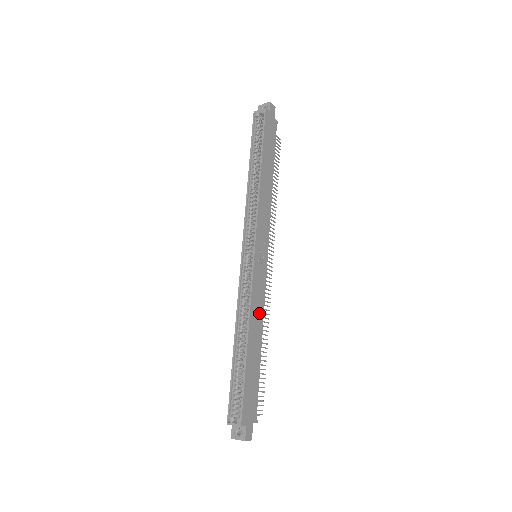
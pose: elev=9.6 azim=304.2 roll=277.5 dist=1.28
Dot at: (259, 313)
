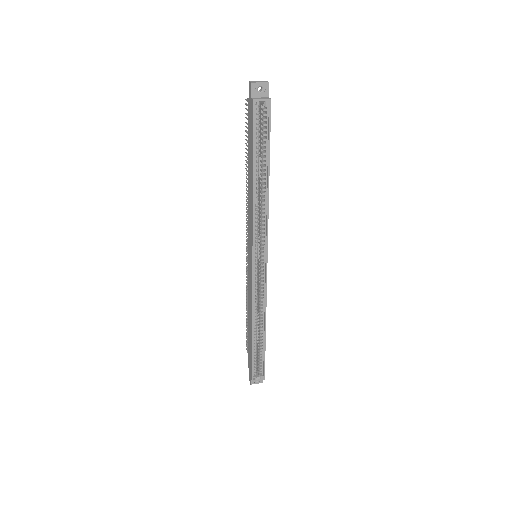
Dot at: occluded
